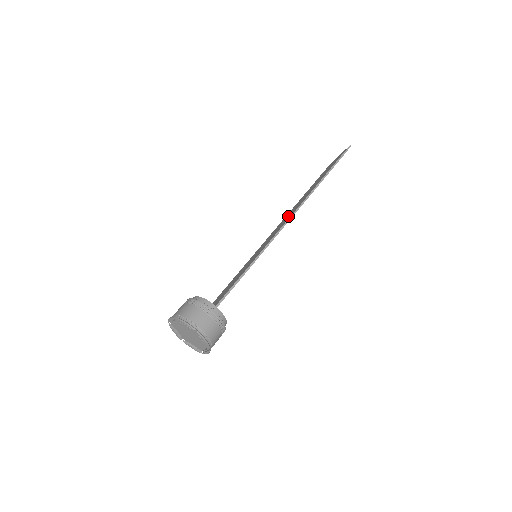
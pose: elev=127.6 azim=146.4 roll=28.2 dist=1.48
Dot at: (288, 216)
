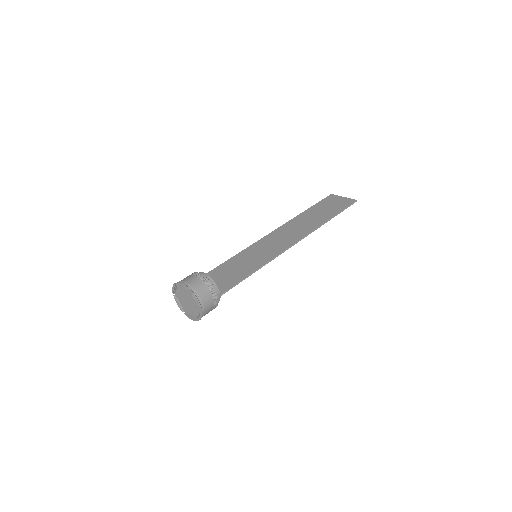
Dot at: (291, 234)
